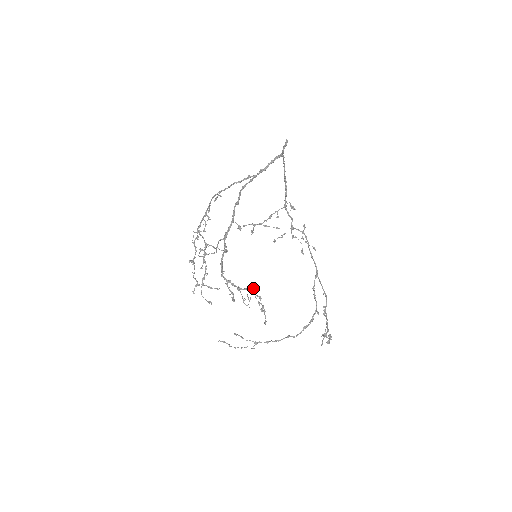
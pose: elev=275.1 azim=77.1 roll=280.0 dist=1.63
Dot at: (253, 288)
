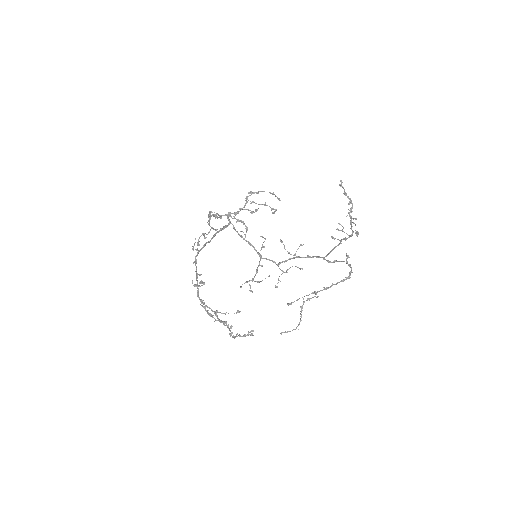
Dot at: (249, 192)
